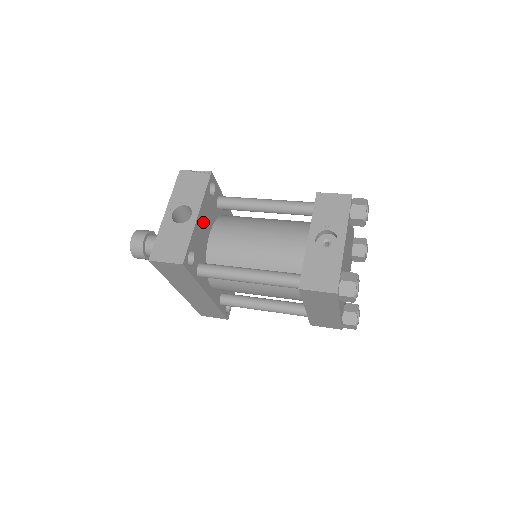
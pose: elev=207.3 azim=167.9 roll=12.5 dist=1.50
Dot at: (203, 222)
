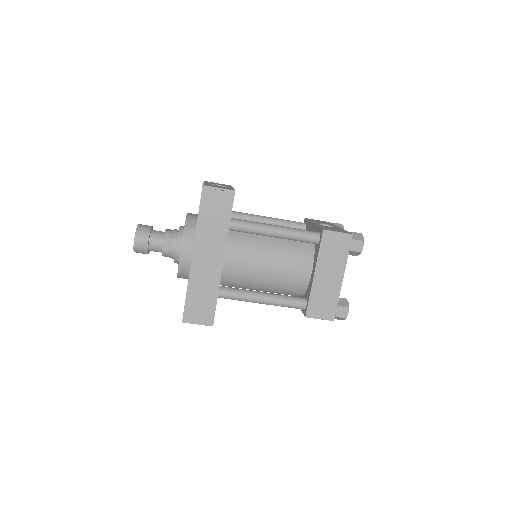
Dot at: occluded
